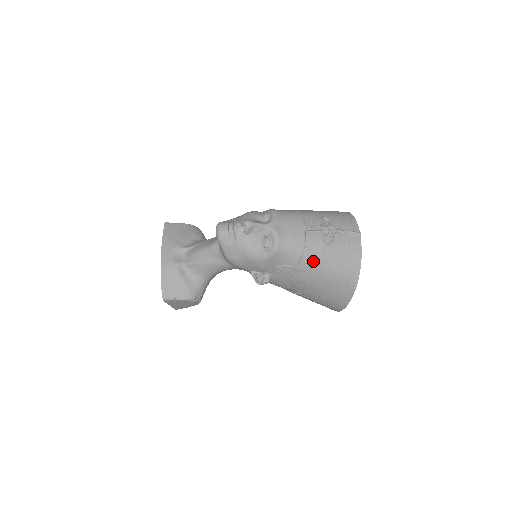
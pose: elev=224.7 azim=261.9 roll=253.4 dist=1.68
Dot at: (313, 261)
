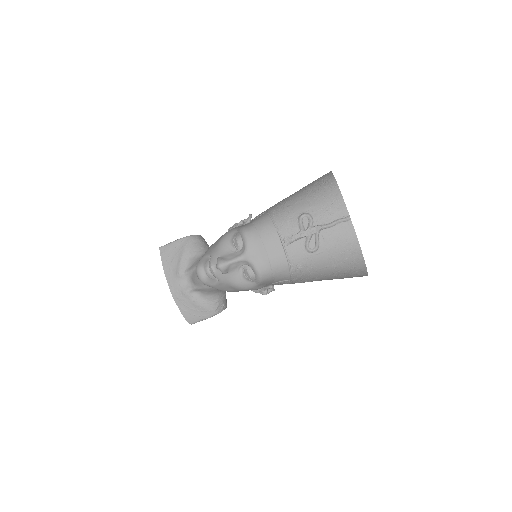
Dot at: (306, 270)
